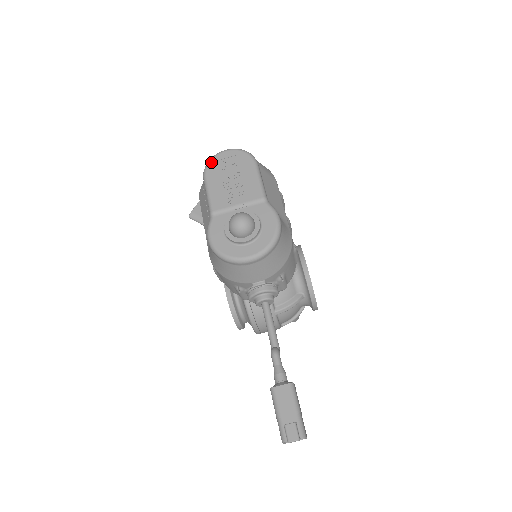
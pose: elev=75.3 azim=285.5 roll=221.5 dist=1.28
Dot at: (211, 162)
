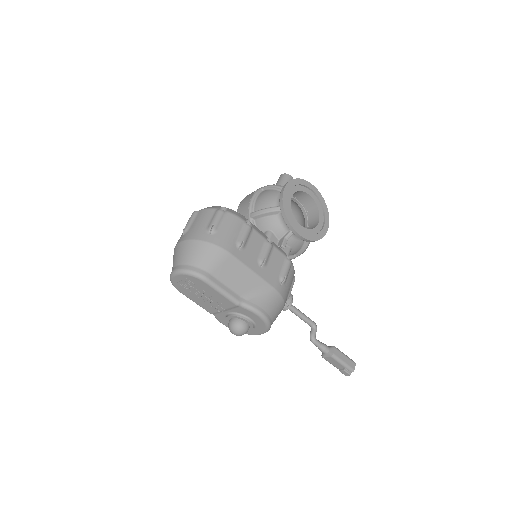
Dot at: (174, 284)
